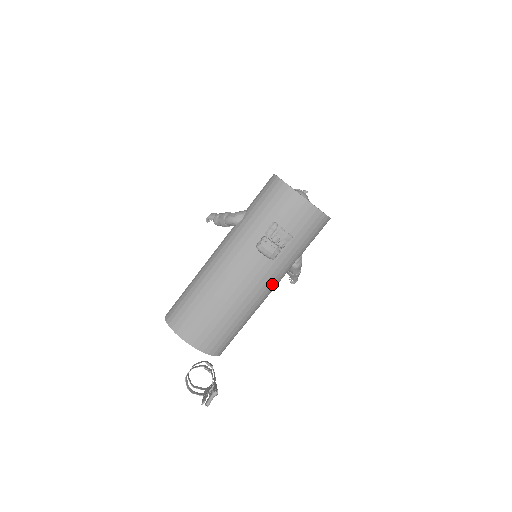
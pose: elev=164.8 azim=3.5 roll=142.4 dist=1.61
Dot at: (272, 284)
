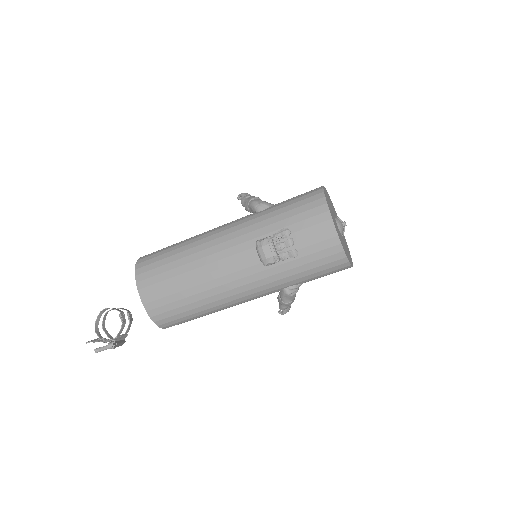
Dot at: (251, 292)
